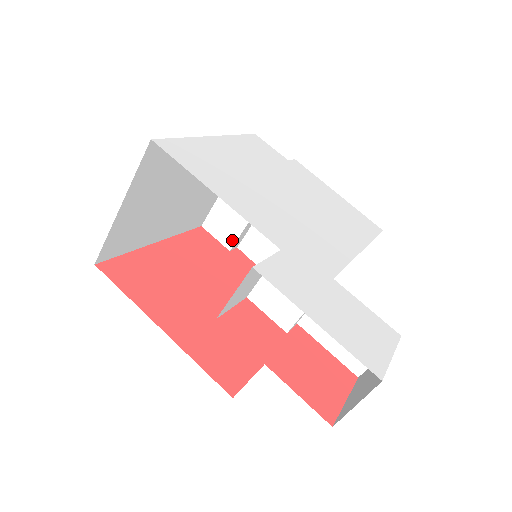
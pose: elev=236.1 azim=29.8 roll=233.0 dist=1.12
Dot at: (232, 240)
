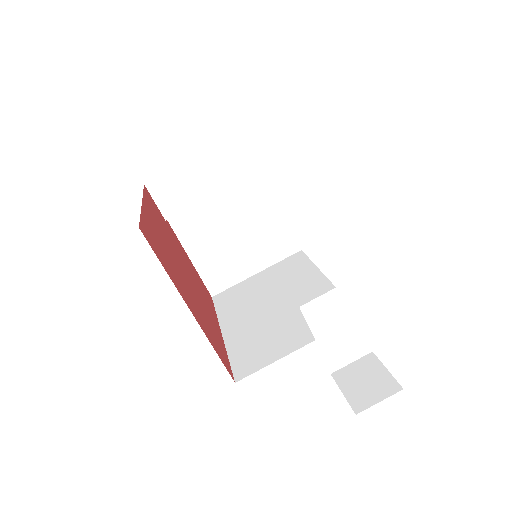
Dot at: (174, 211)
